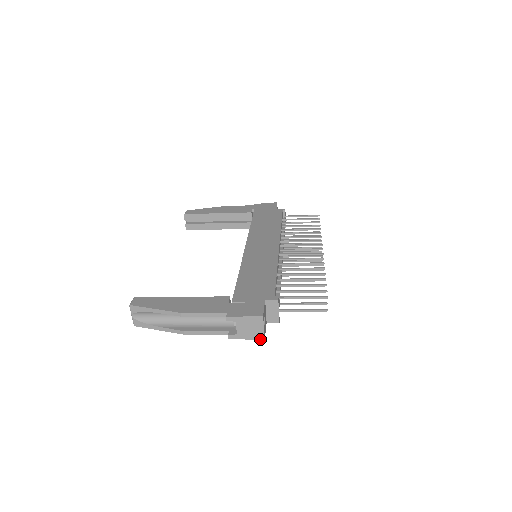
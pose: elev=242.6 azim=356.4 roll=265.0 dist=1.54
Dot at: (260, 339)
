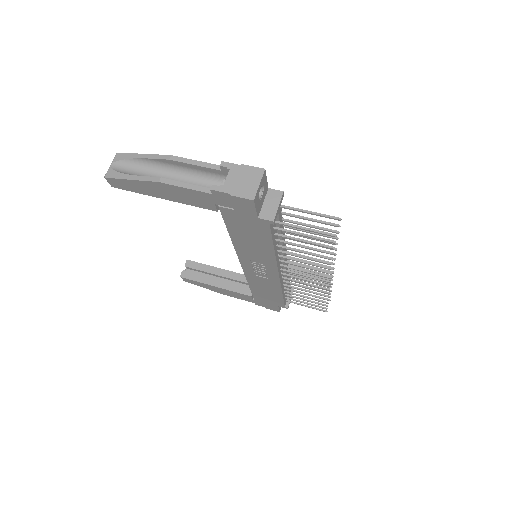
Dot at: (249, 198)
